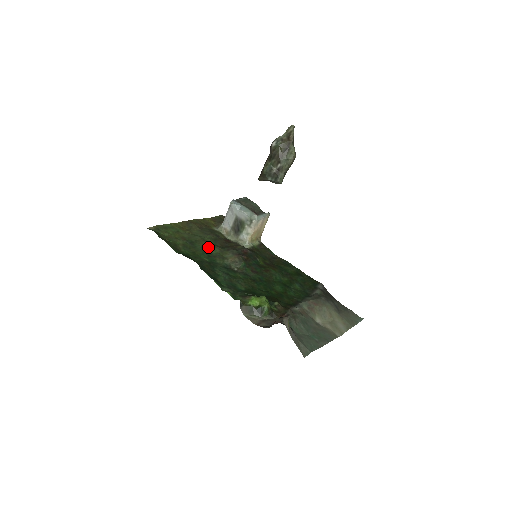
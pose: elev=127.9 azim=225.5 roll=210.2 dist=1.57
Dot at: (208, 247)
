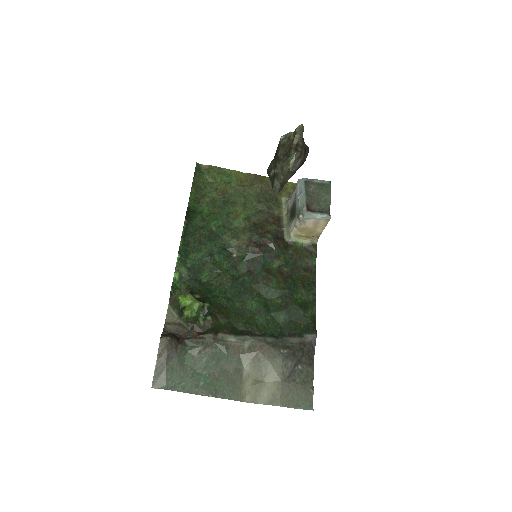
Dot at: (237, 216)
